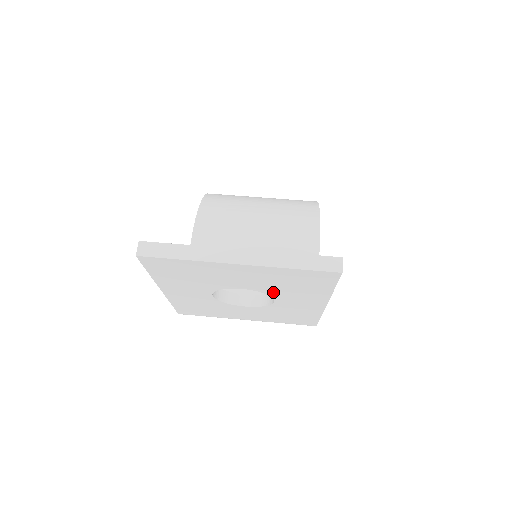
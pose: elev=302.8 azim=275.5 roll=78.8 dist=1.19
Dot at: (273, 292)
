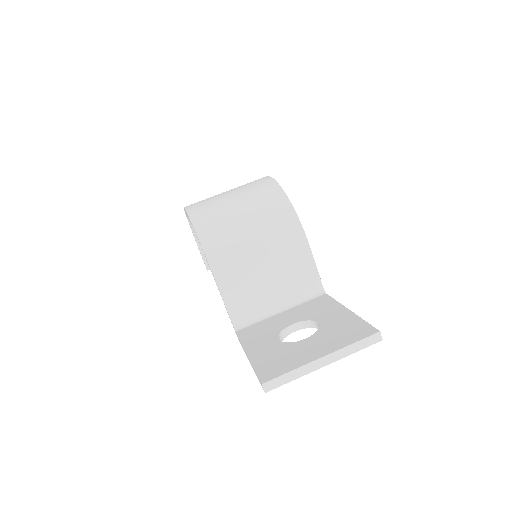
Dot at: occluded
